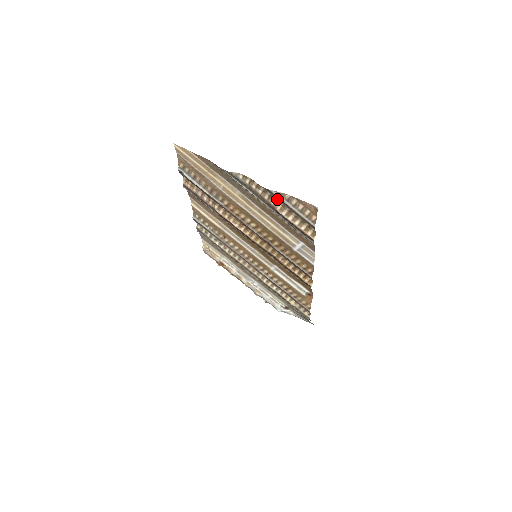
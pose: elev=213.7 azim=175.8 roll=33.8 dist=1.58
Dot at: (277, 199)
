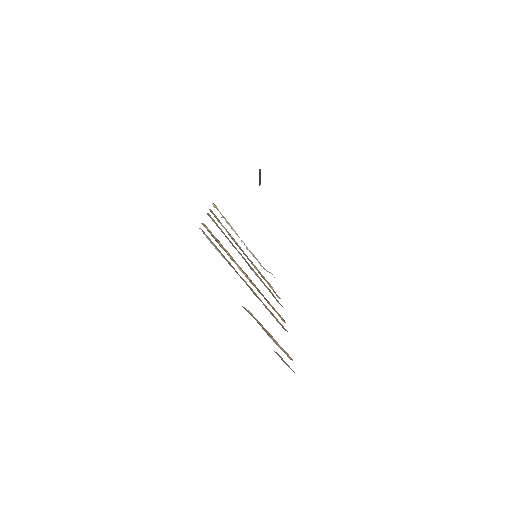
Dot at: occluded
